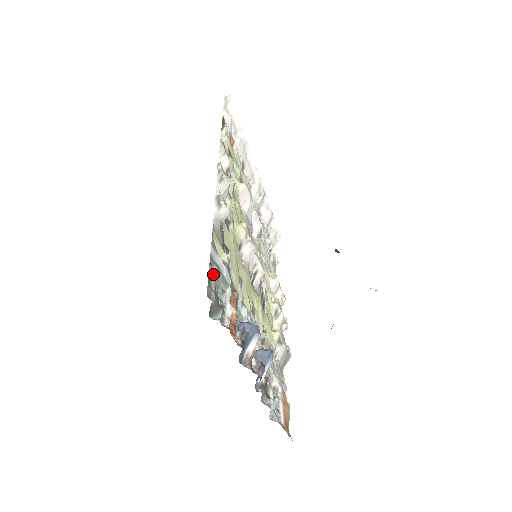
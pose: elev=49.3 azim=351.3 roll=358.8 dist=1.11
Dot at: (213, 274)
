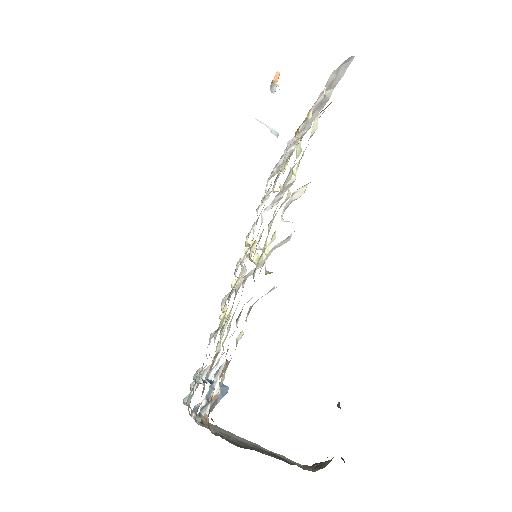
Dot at: (224, 376)
